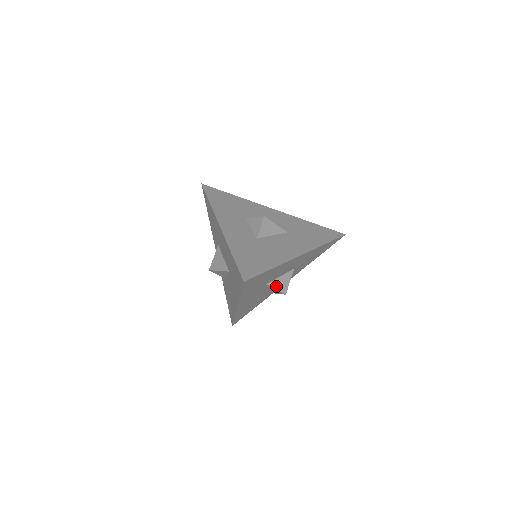
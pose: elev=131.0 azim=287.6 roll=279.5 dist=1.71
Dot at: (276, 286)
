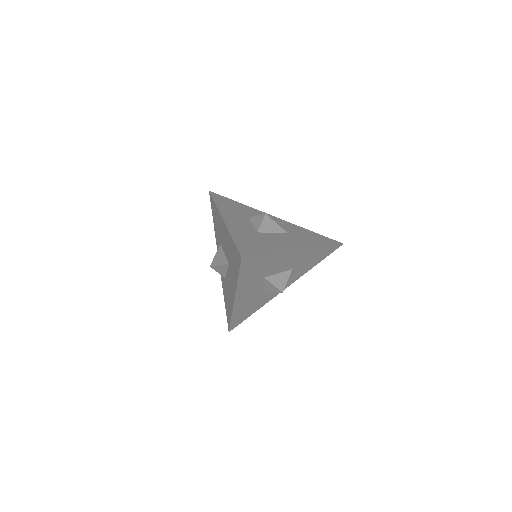
Dot at: (274, 282)
